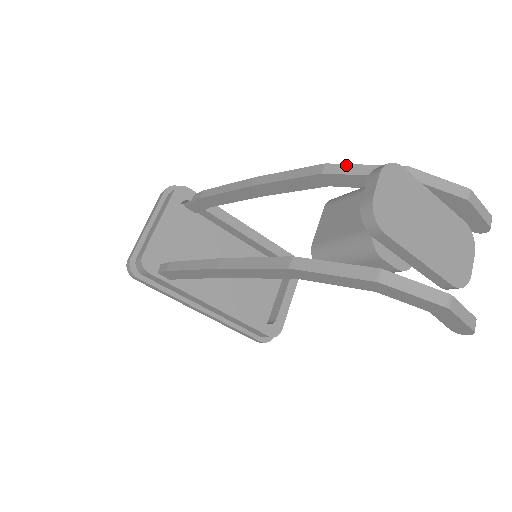
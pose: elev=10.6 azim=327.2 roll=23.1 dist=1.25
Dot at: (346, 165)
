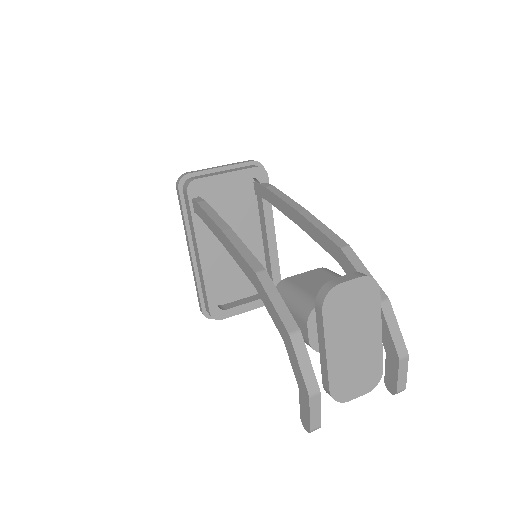
Dot at: (359, 259)
